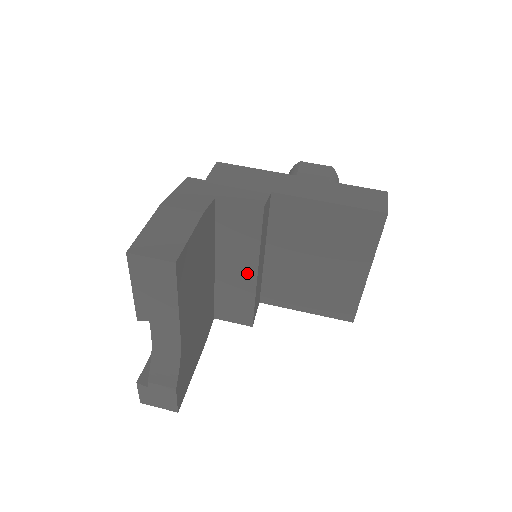
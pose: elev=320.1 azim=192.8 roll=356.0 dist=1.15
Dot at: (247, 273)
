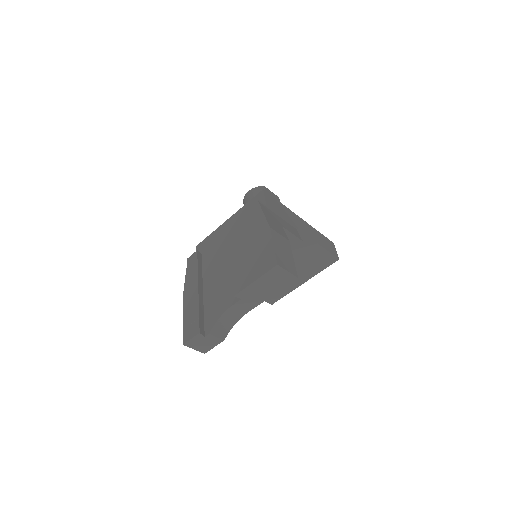
Dot at: occluded
